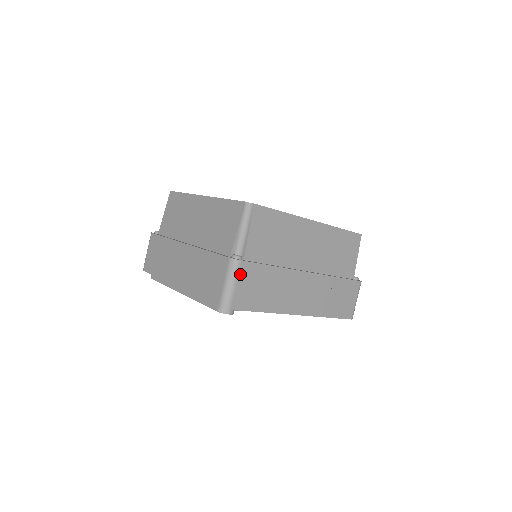
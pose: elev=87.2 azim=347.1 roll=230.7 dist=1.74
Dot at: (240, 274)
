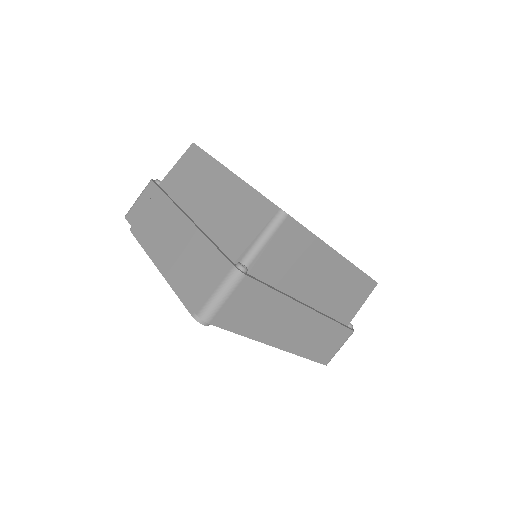
Dot at: (237, 289)
